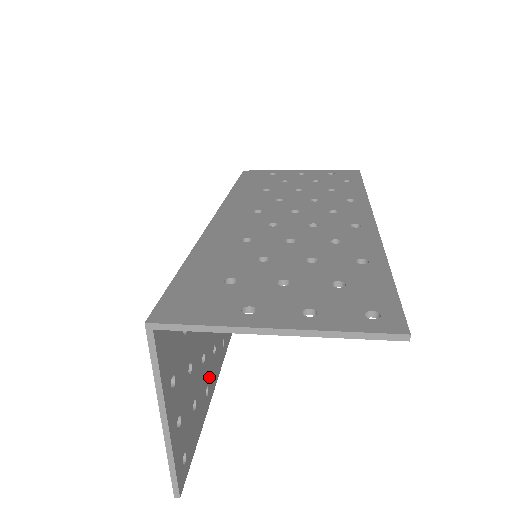
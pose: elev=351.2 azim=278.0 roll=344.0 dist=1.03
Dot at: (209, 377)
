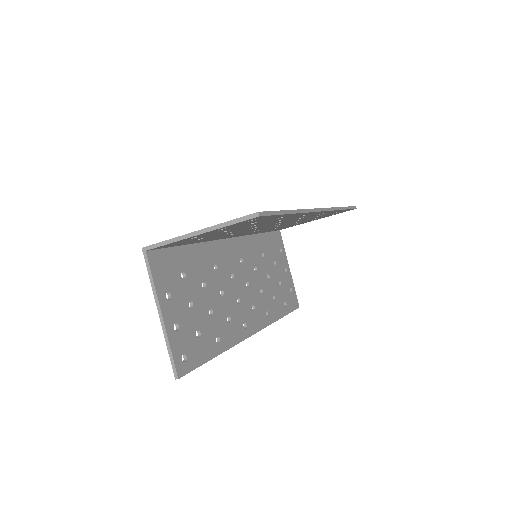
Dot at: (221, 332)
